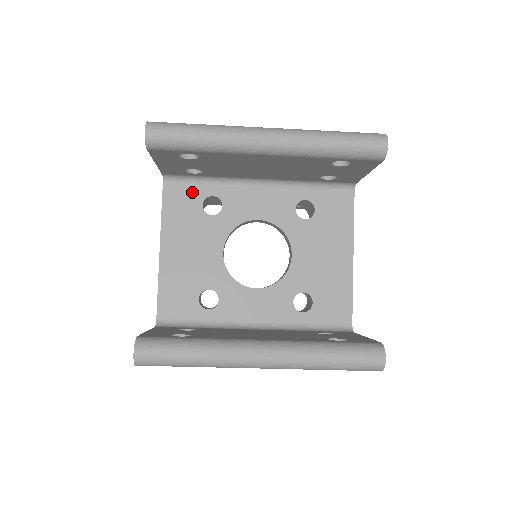
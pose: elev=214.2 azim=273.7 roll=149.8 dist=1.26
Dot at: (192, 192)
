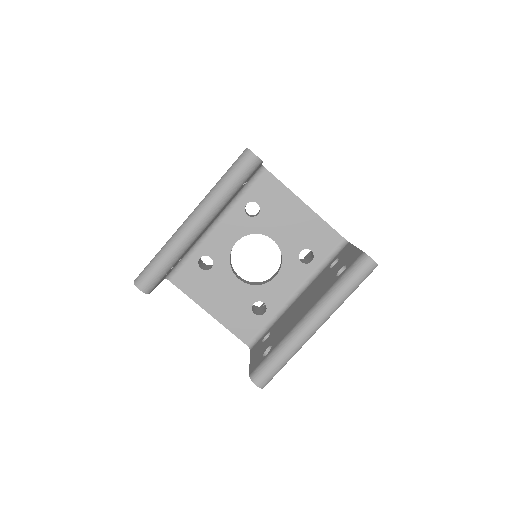
Dot at: (188, 268)
